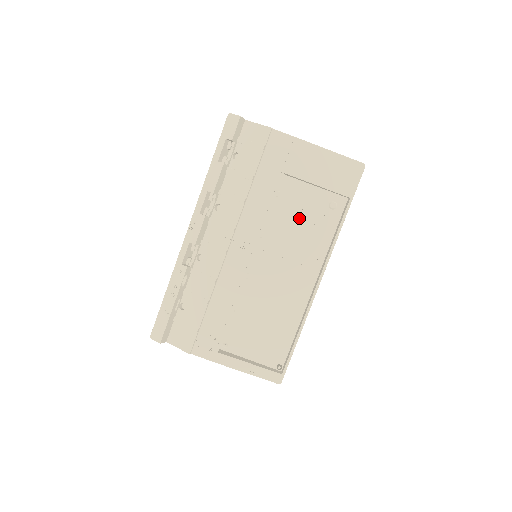
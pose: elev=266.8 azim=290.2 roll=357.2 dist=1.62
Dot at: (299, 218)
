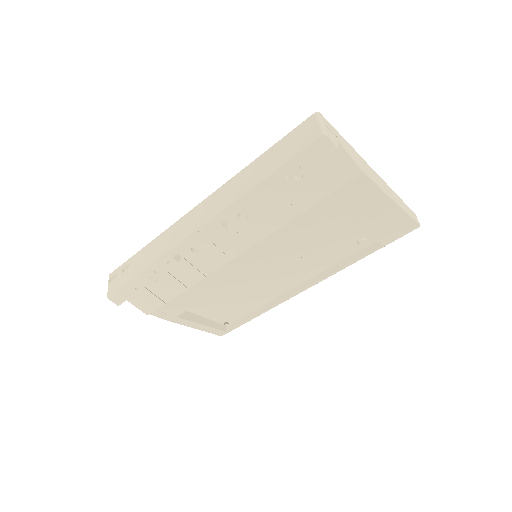
Dot at: (321, 241)
